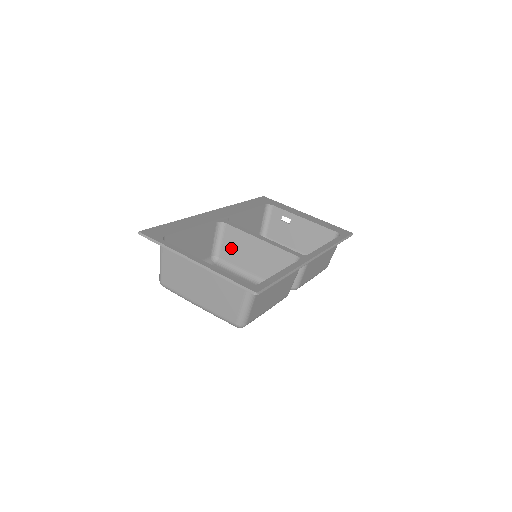
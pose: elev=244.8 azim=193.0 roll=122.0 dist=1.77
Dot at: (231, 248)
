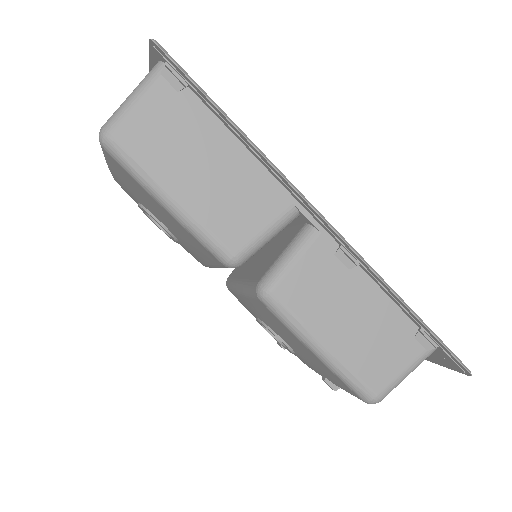
Dot at: occluded
